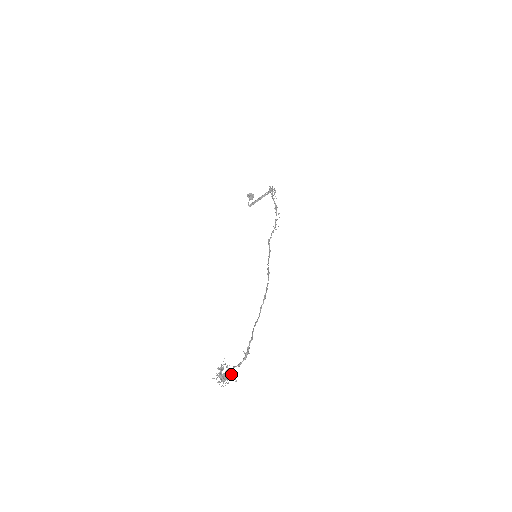
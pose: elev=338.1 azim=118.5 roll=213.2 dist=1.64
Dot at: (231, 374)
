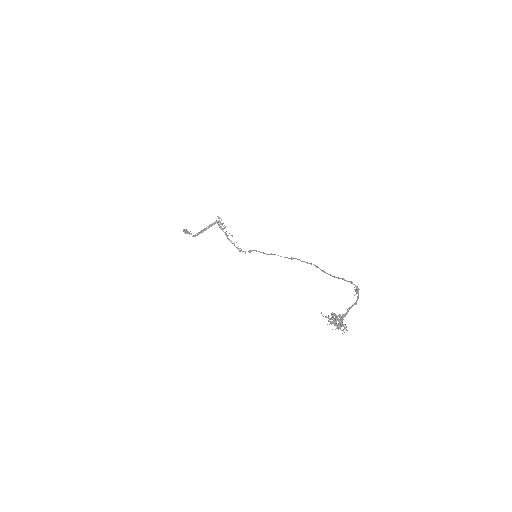
Dot at: occluded
